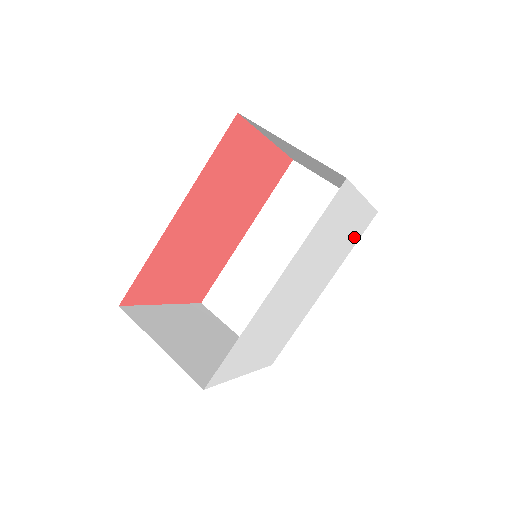
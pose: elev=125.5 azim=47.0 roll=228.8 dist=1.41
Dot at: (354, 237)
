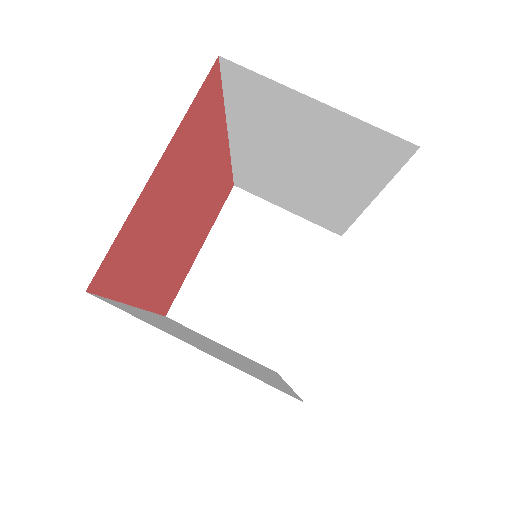
Dot at: occluded
